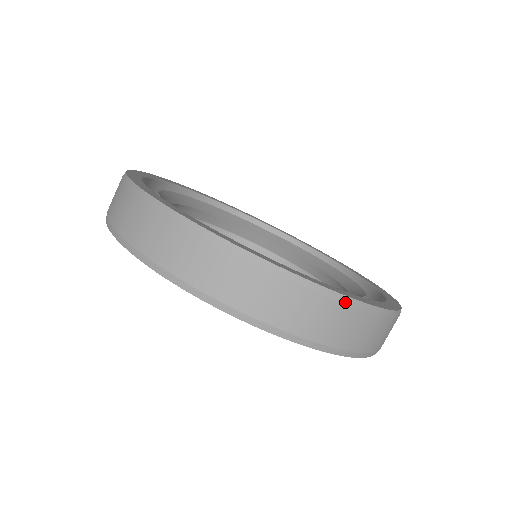
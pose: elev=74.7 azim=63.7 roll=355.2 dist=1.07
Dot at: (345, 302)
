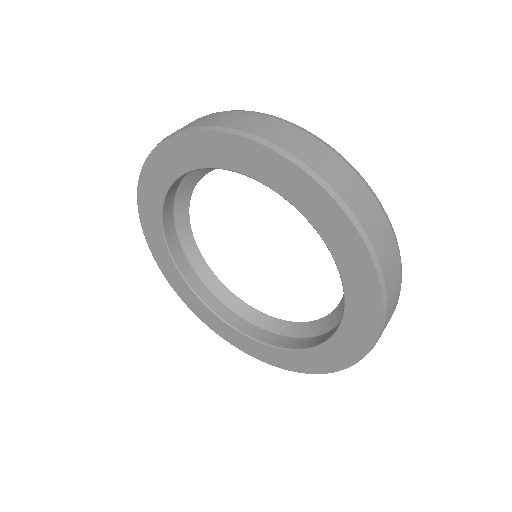
Dot at: (374, 196)
